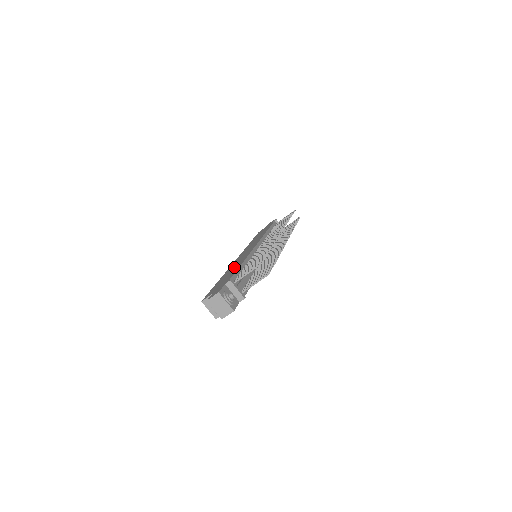
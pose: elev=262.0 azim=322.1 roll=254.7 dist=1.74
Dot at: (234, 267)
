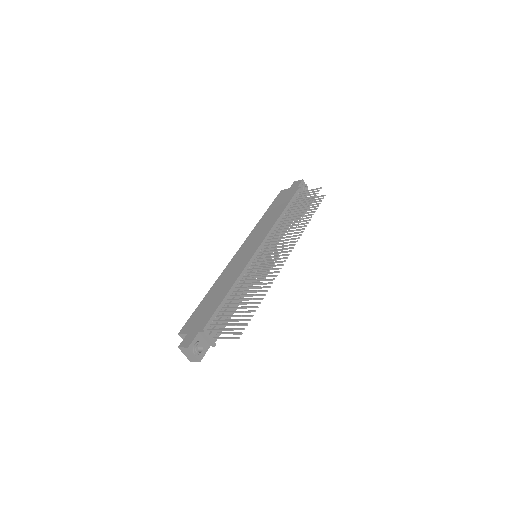
Dot at: (223, 286)
